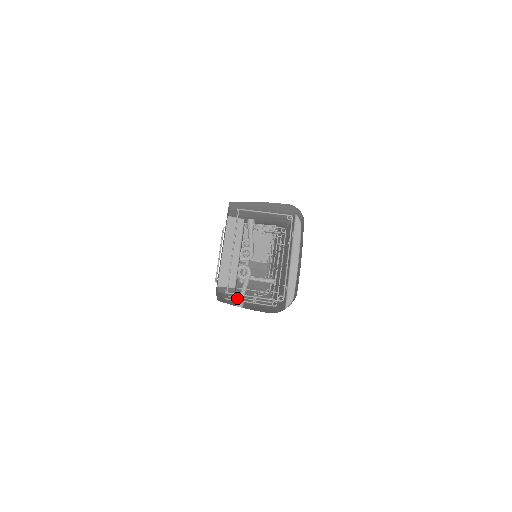
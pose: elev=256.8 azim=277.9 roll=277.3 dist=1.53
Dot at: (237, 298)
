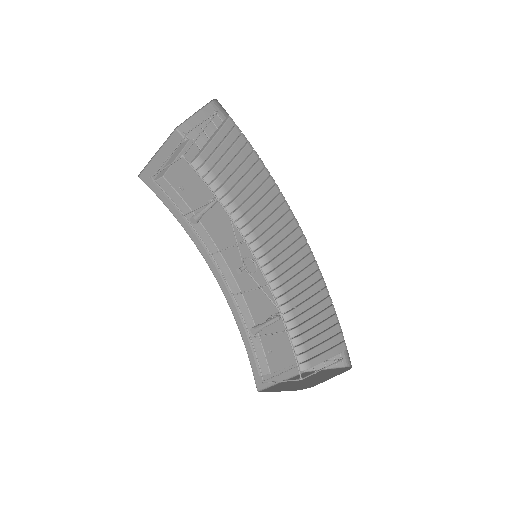
Dot at: occluded
